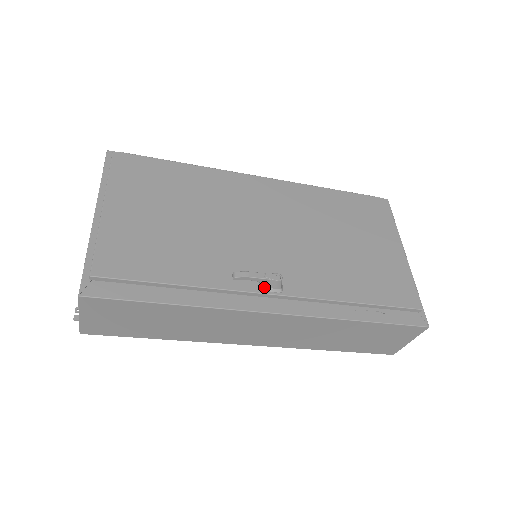
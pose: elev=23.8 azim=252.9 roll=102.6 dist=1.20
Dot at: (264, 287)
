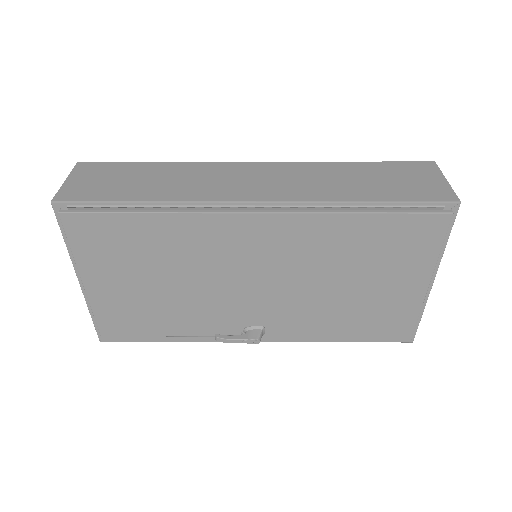
Dot at: occluded
